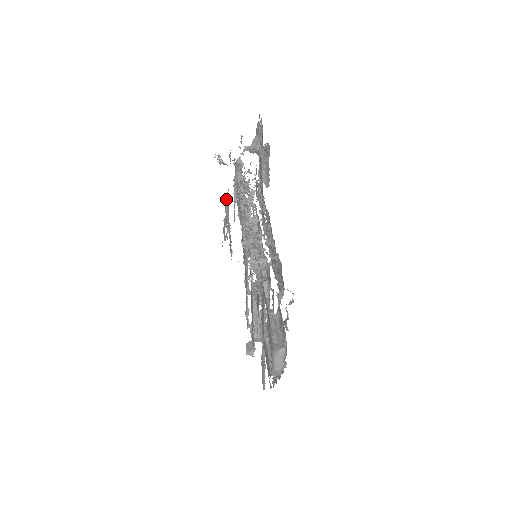
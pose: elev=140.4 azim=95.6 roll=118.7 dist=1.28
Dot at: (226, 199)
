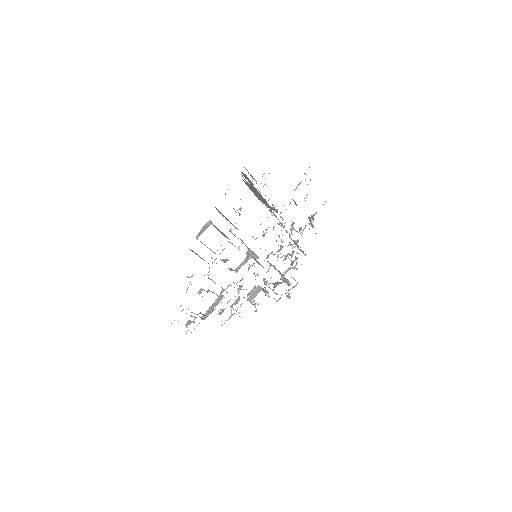
Dot at: occluded
